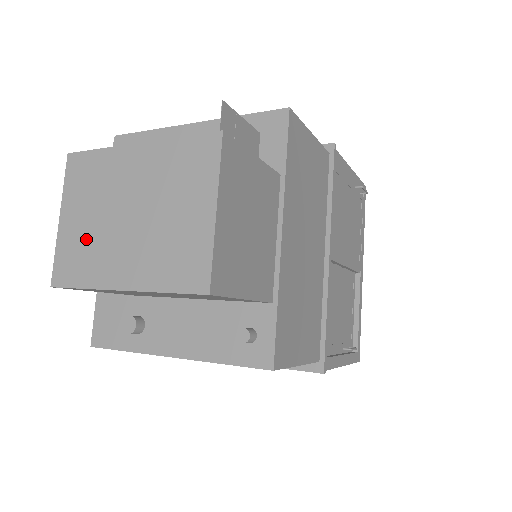
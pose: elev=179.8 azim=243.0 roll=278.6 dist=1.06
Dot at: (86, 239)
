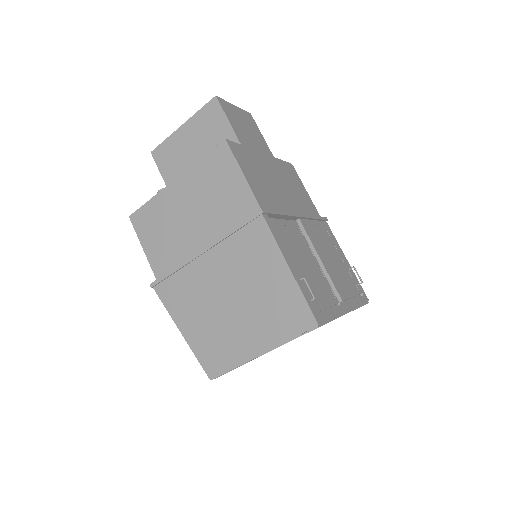
Dot at: occluded
